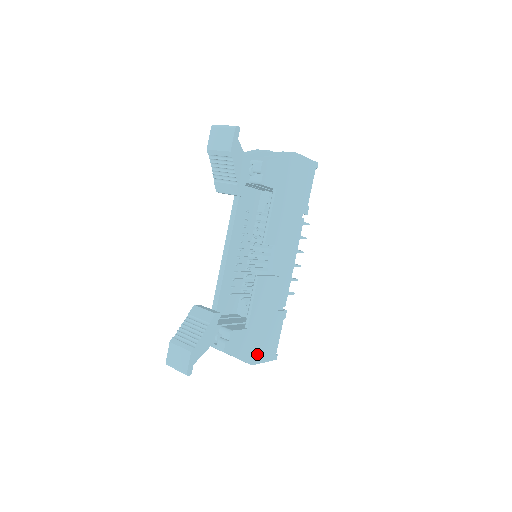
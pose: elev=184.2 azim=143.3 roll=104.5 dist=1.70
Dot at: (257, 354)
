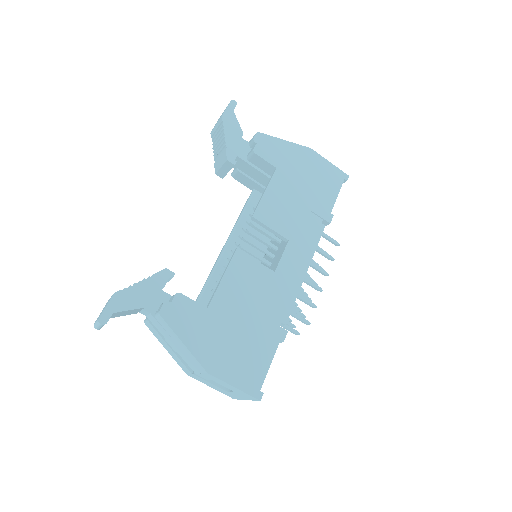
Dot at: (221, 362)
